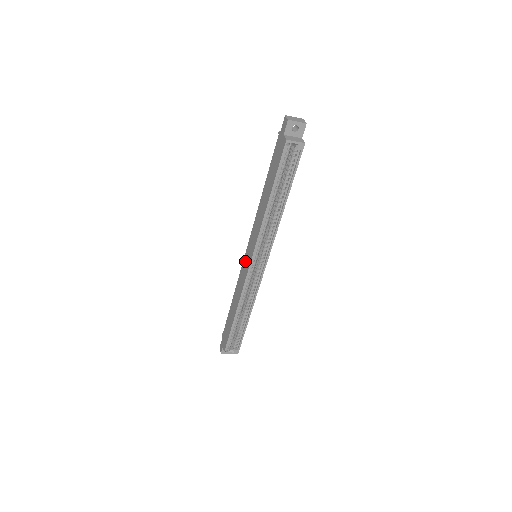
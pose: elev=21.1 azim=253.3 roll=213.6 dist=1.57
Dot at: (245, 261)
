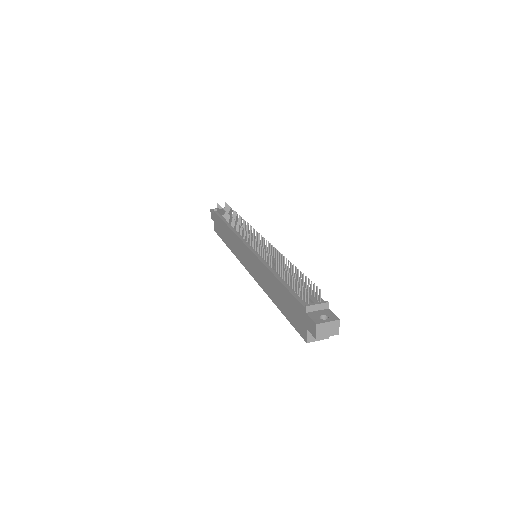
Dot at: (244, 251)
